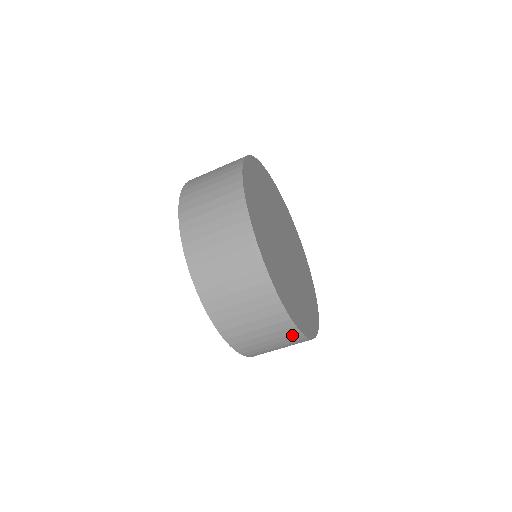
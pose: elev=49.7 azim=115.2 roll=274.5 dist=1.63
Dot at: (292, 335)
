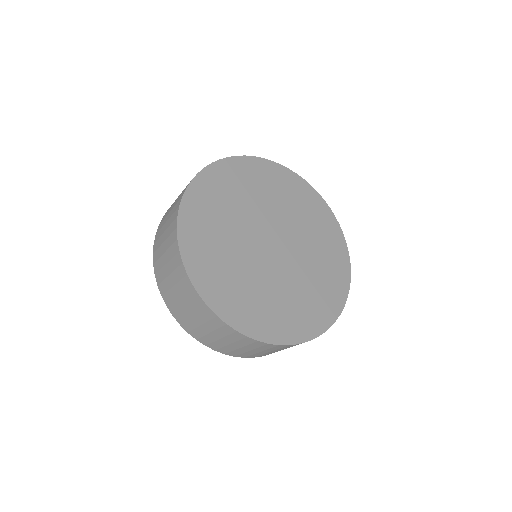
Dot at: (267, 346)
